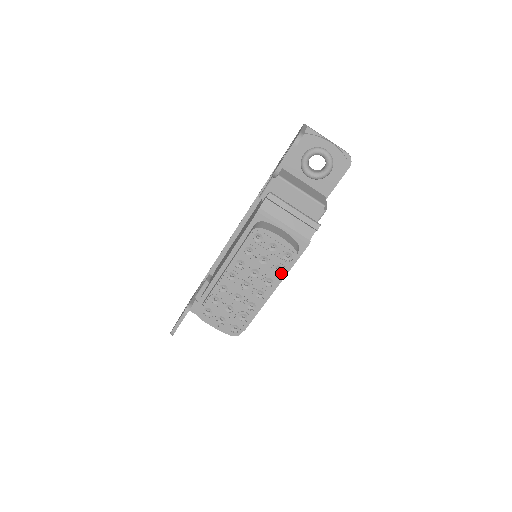
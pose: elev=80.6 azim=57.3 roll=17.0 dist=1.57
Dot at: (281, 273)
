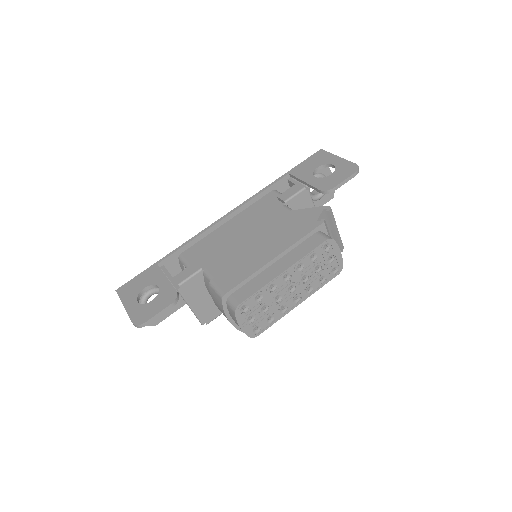
Dot at: (322, 284)
